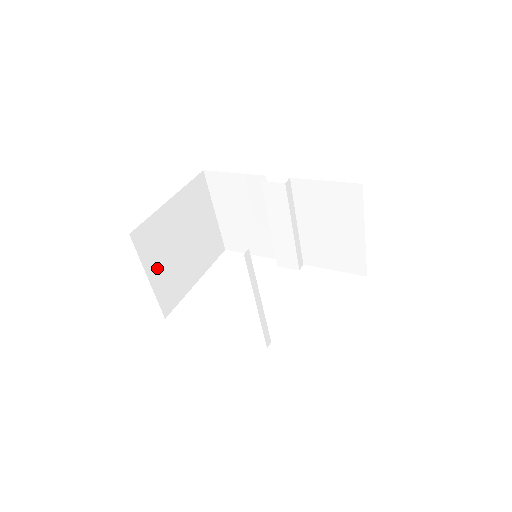
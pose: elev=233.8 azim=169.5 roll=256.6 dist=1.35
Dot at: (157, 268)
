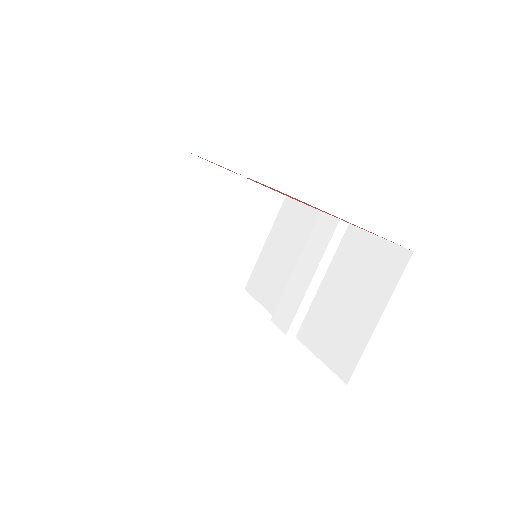
Dot at: (172, 208)
